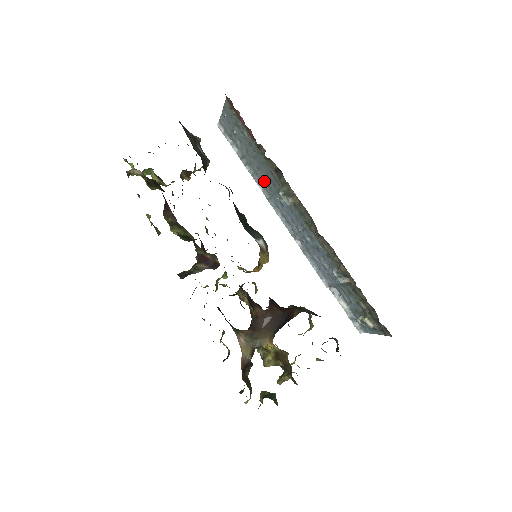
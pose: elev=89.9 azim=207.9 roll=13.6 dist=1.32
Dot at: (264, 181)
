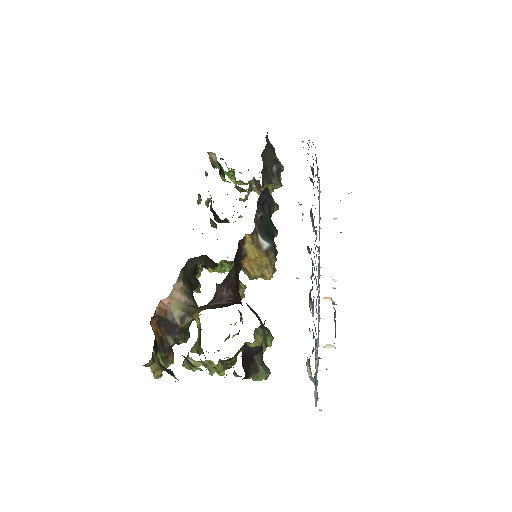
Dot at: occluded
